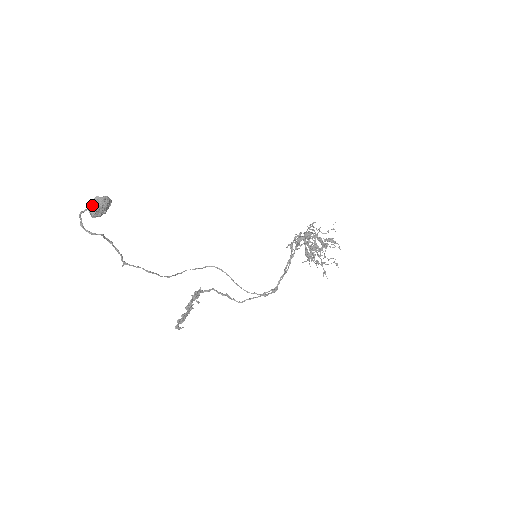
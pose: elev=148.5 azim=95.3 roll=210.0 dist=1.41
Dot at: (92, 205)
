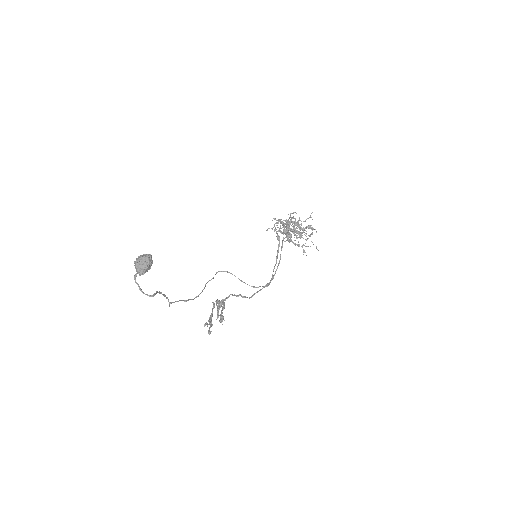
Dot at: (140, 266)
